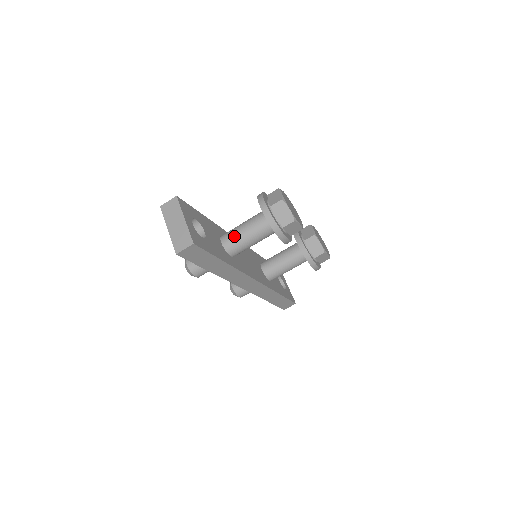
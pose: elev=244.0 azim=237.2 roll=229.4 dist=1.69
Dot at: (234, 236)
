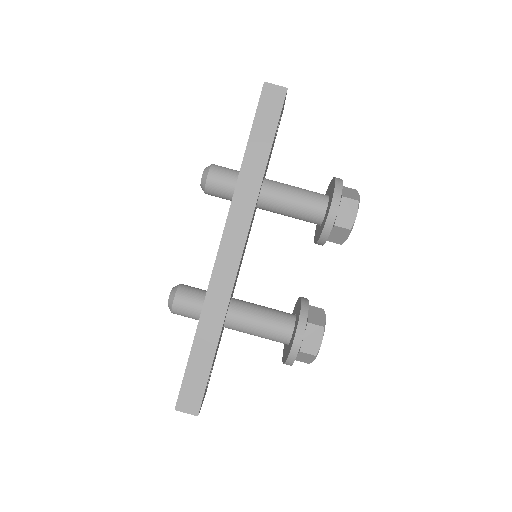
Dot at: (282, 183)
